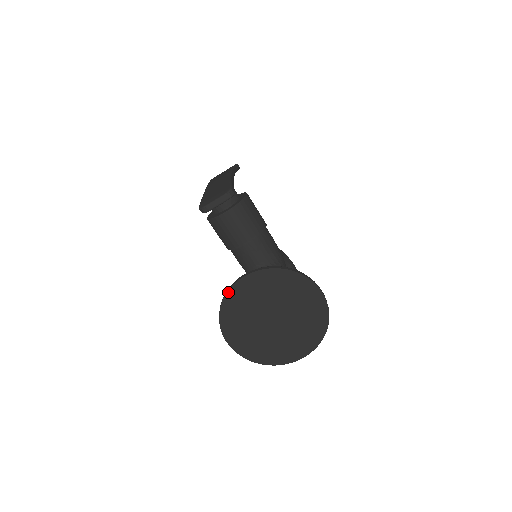
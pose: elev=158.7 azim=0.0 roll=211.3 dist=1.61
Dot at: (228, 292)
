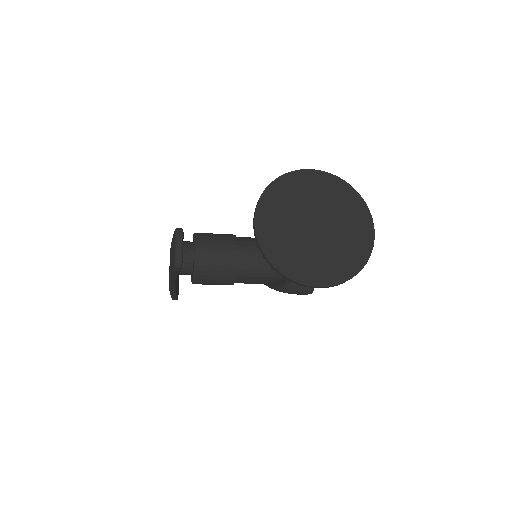
Dot at: (262, 249)
